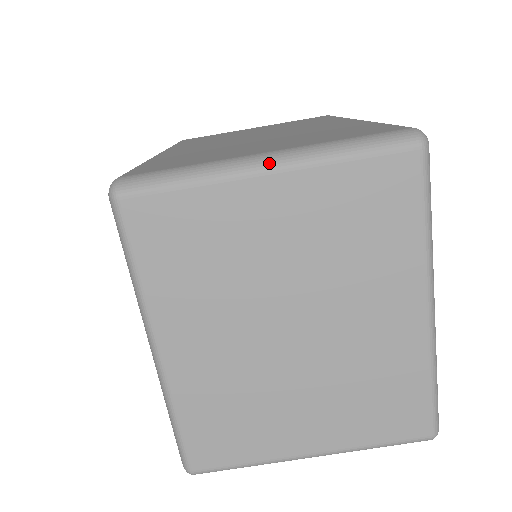
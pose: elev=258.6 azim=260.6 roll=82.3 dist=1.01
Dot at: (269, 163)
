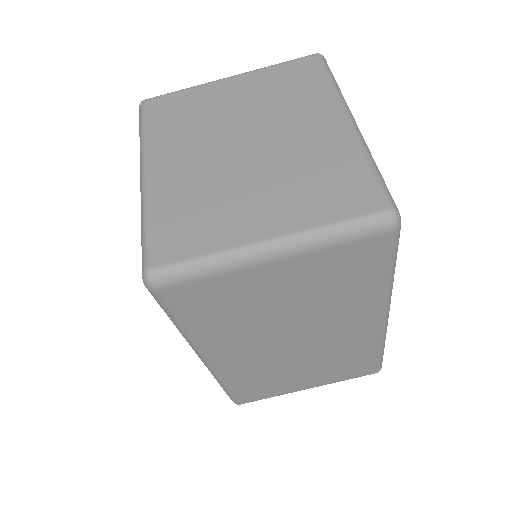
Dot at: (231, 76)
